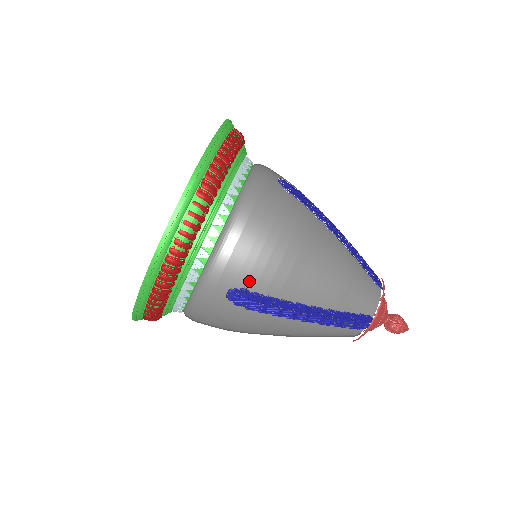
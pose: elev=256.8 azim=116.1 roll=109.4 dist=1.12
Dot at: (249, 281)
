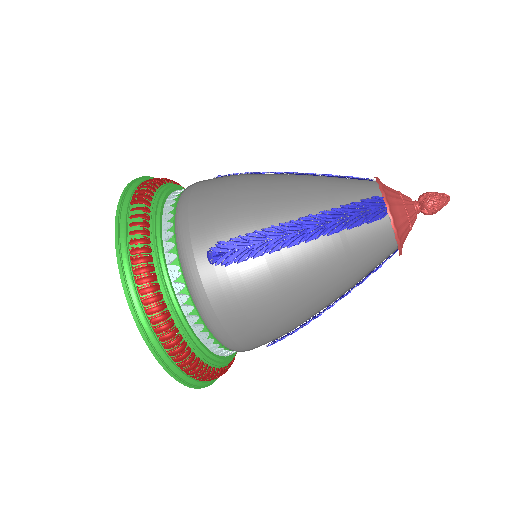
Dot at: (220, 236)
